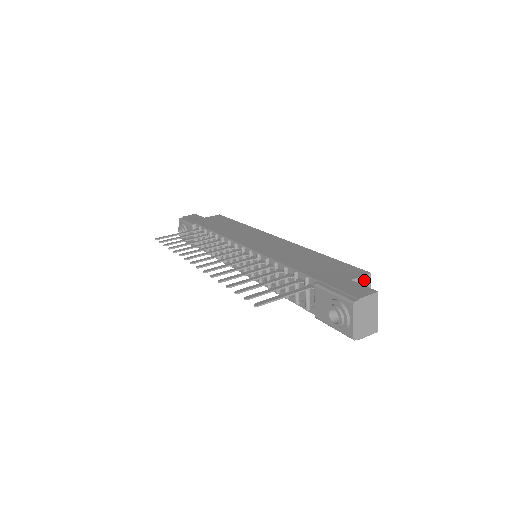
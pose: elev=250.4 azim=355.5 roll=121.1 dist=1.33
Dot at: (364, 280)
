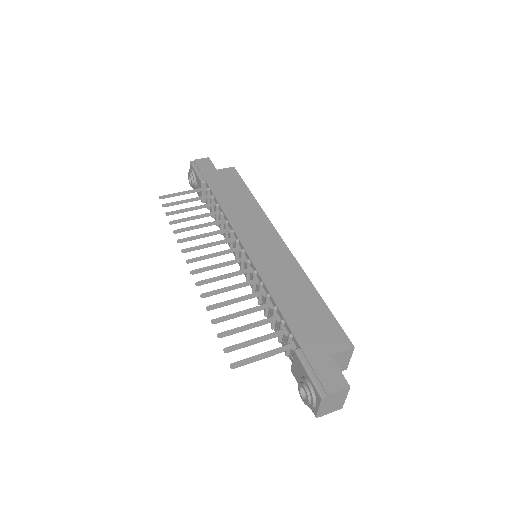
Dot at: (346, 353)
